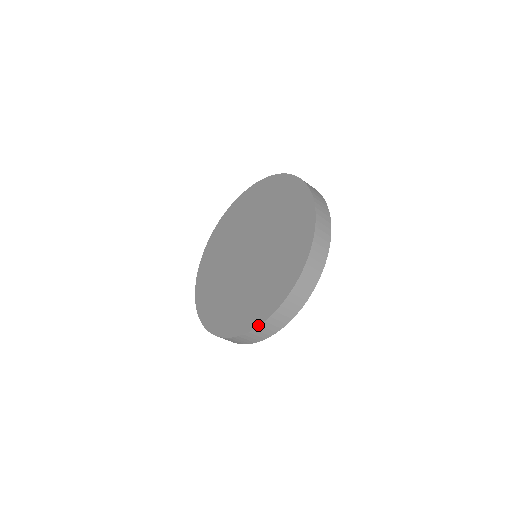
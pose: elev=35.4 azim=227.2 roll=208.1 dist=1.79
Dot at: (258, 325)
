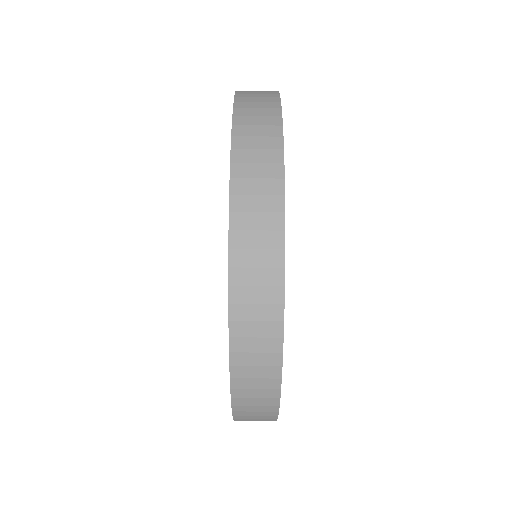
Dot at: occluded
